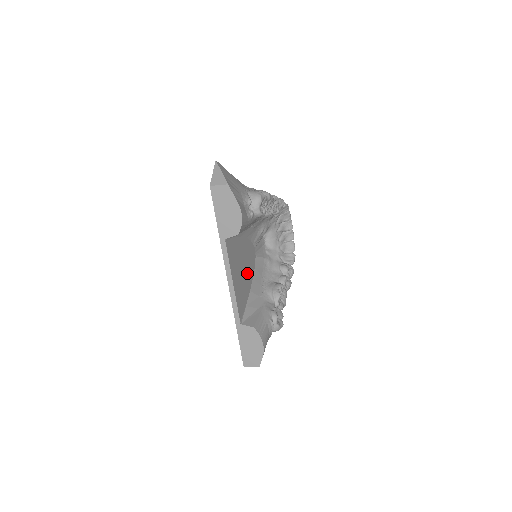
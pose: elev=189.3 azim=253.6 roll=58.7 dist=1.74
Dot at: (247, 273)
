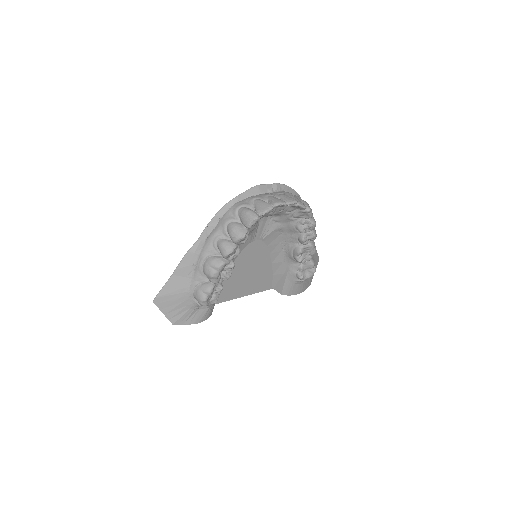
Dot at: (257, 265)
